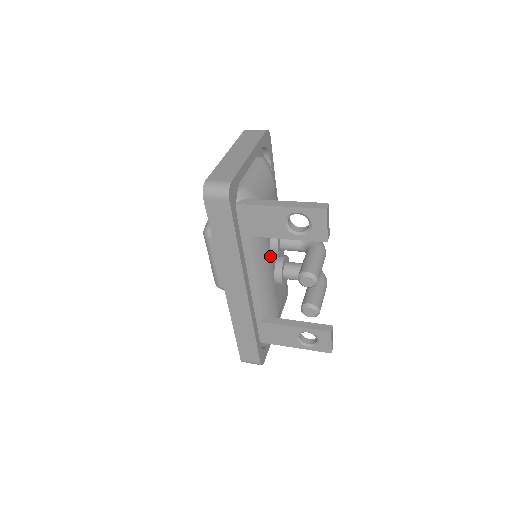
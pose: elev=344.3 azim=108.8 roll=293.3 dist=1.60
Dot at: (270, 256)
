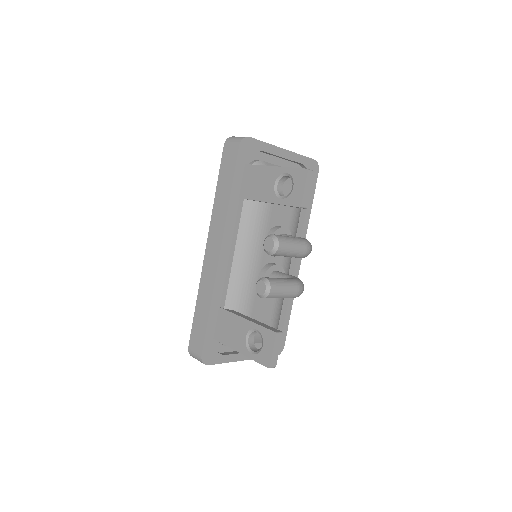
Dot at: (262, 245)
